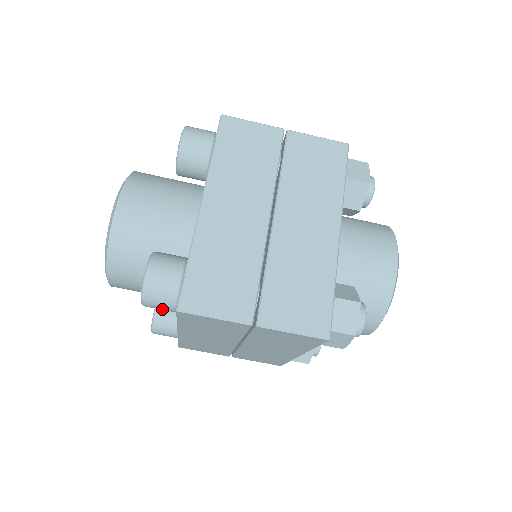
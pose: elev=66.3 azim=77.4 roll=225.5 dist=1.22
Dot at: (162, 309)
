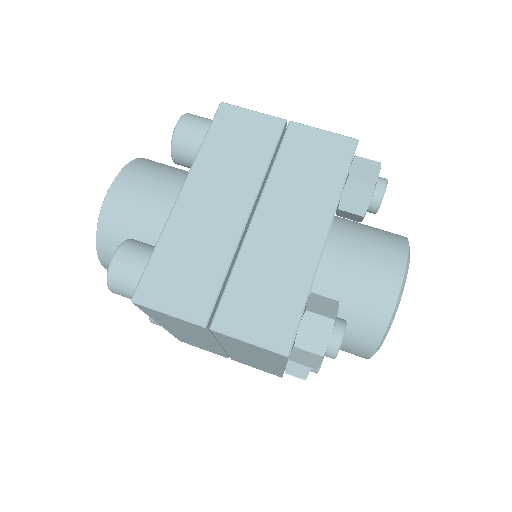
Dot at: (129, 298)
